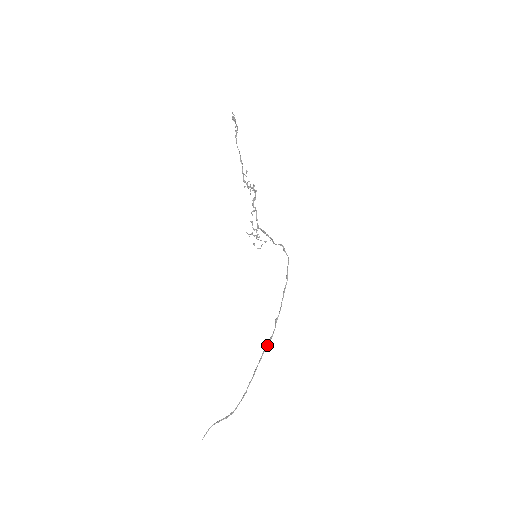
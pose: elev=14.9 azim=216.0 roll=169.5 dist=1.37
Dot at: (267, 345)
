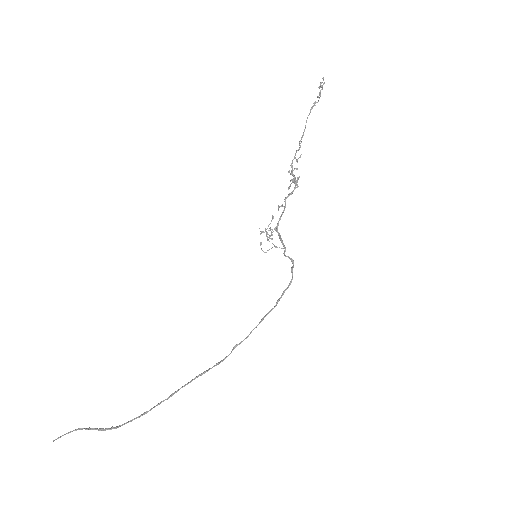
Dot at: (207, 370)
